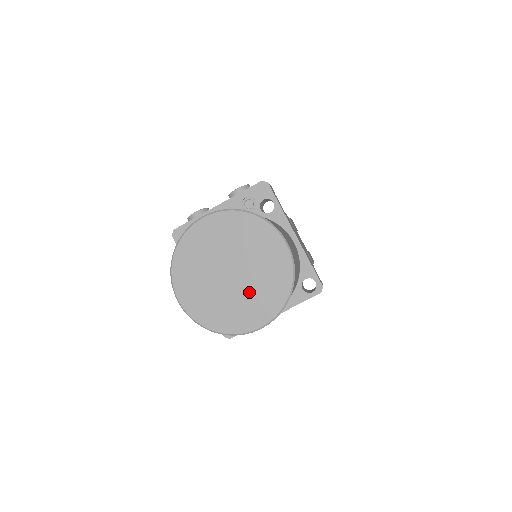
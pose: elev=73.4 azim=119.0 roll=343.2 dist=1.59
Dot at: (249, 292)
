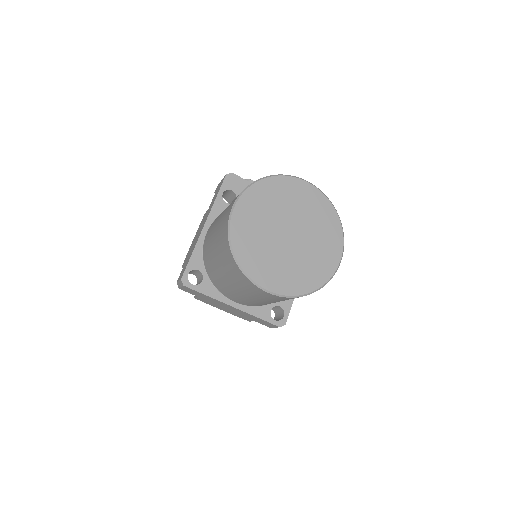
Dot at: (287, 260)
